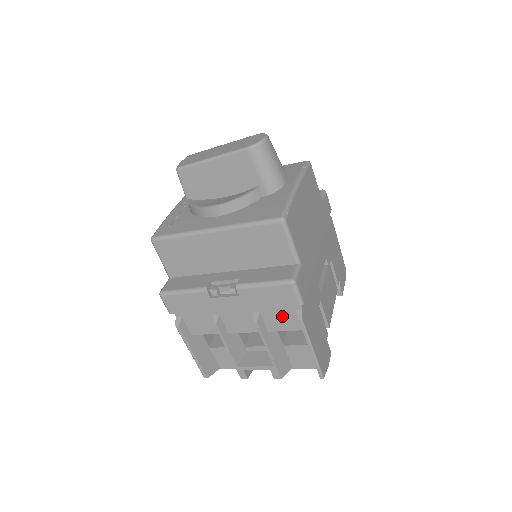
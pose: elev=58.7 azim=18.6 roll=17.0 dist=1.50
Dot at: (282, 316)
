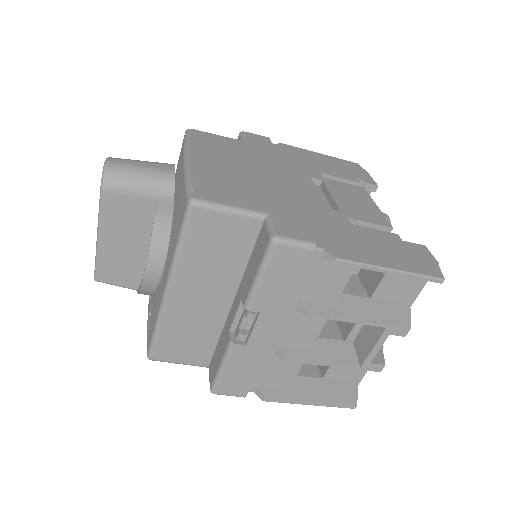
Dot at: (320, 279)
